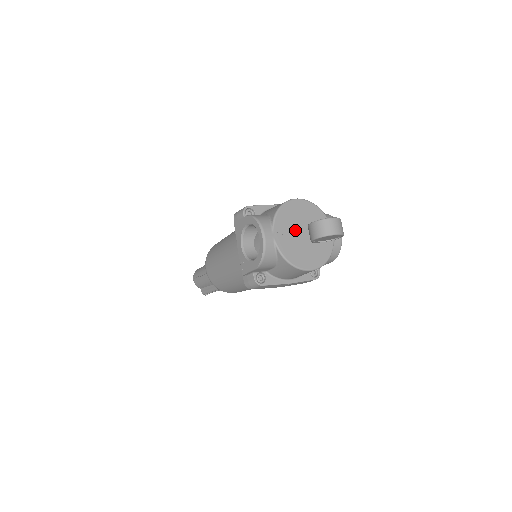
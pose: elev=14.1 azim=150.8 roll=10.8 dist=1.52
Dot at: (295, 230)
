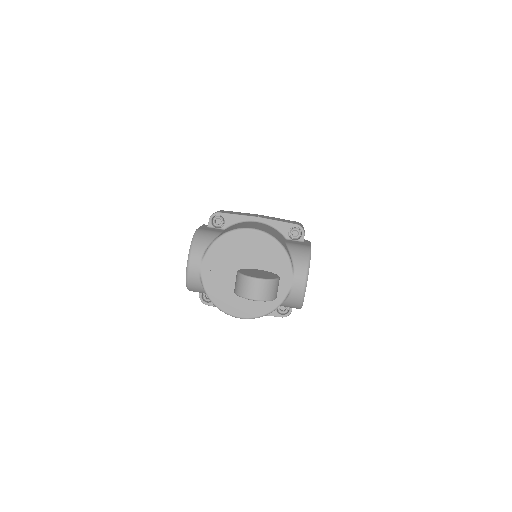
Dot at: (234, 267)
